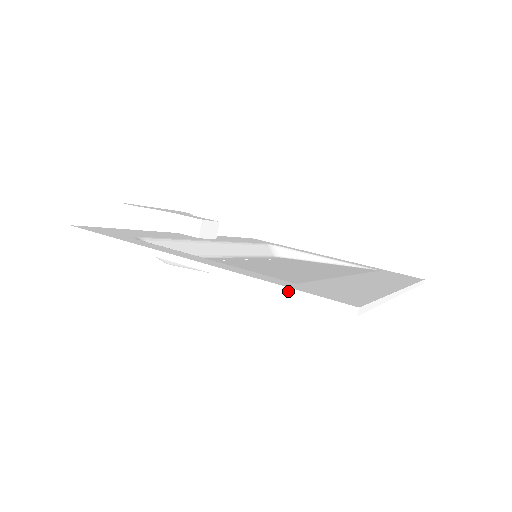
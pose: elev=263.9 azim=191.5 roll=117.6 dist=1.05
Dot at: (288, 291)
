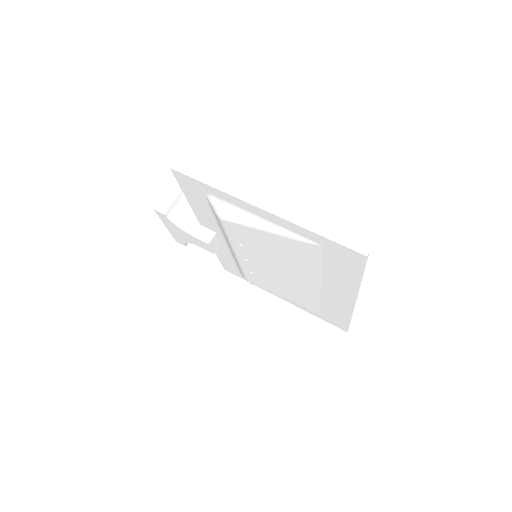
Dot at: (328, 236)
